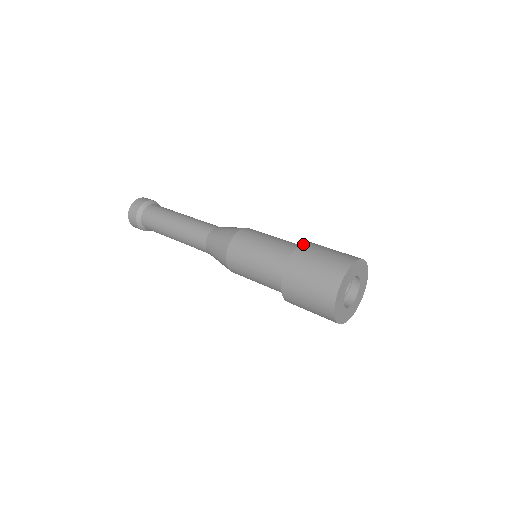
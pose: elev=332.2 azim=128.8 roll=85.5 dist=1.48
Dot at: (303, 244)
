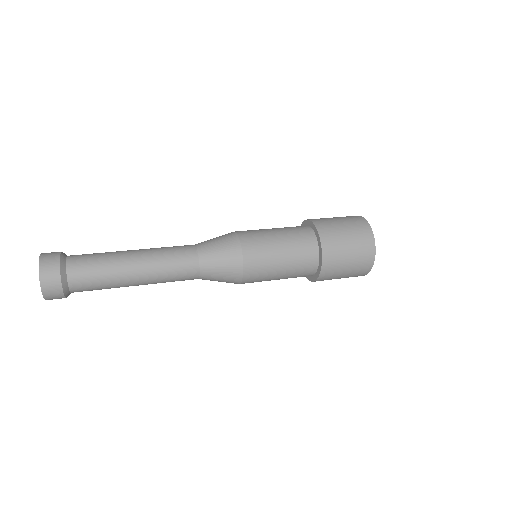
Dot at: (315, 223)
